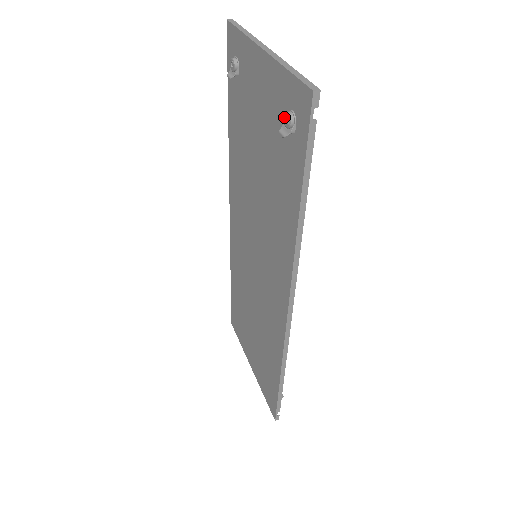
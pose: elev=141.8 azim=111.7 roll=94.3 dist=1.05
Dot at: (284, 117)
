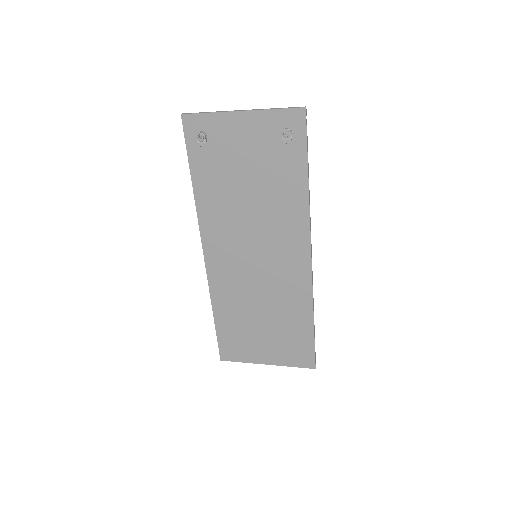
Dot at: (283, 133)
